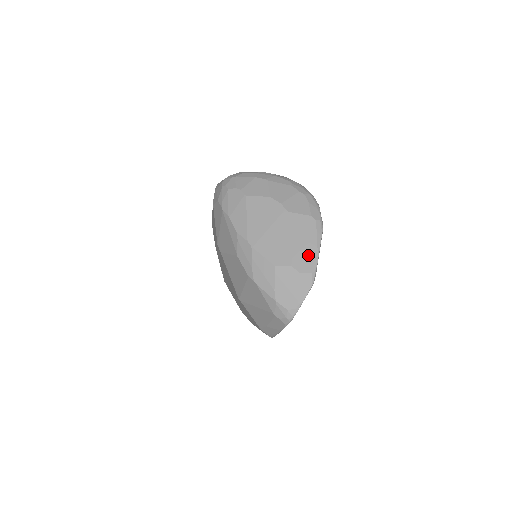
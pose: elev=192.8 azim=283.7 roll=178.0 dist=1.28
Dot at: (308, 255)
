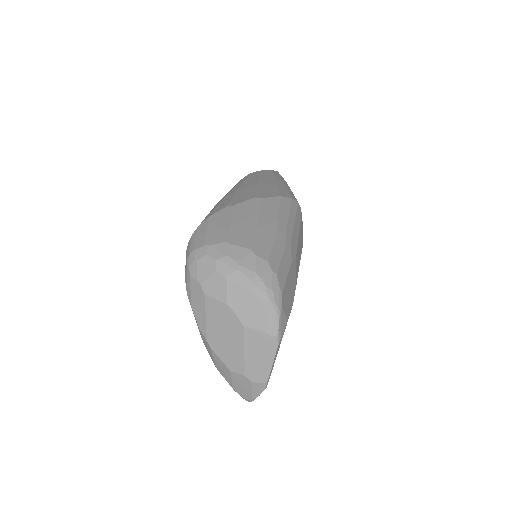
Dot at: (261, 368)
